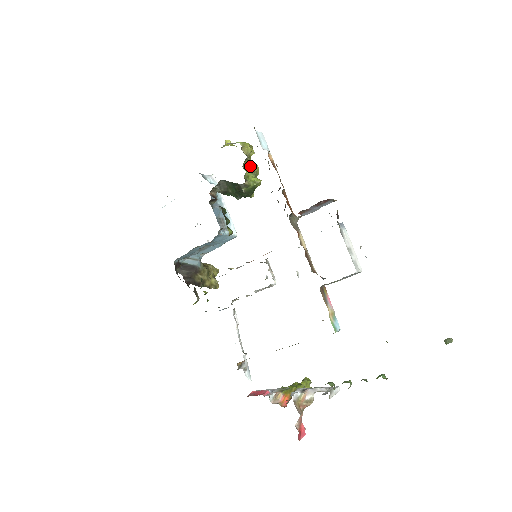
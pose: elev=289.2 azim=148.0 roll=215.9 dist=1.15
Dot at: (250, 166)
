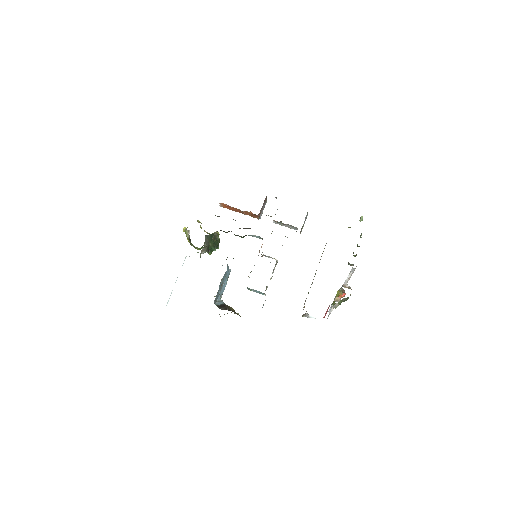
Dot at: (206, 232)
